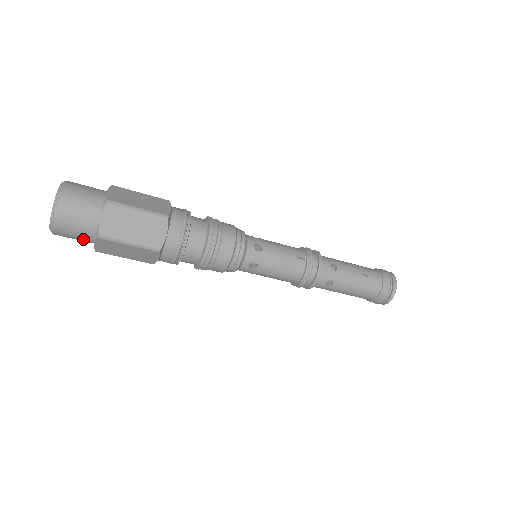
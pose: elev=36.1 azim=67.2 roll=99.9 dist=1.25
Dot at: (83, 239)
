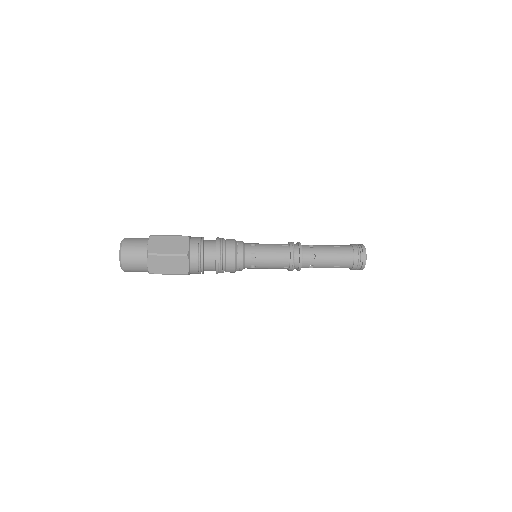
Dot at: occluded
